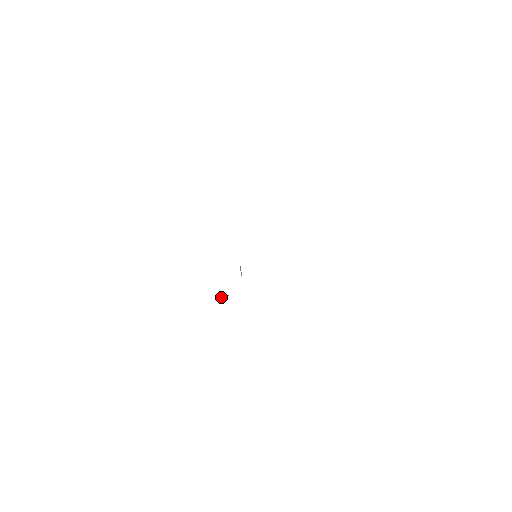
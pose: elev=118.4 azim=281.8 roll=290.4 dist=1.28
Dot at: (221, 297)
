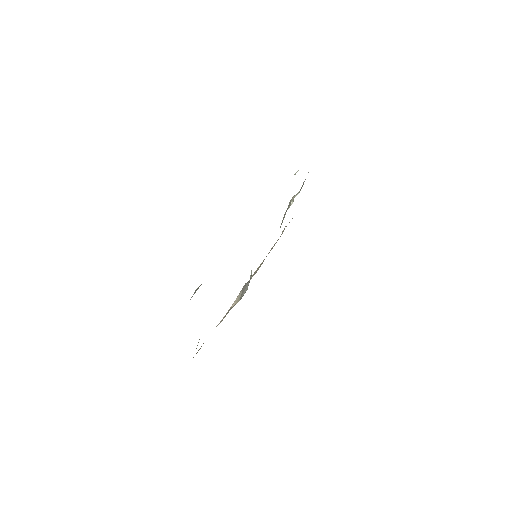
Dot at: (234, 303)
